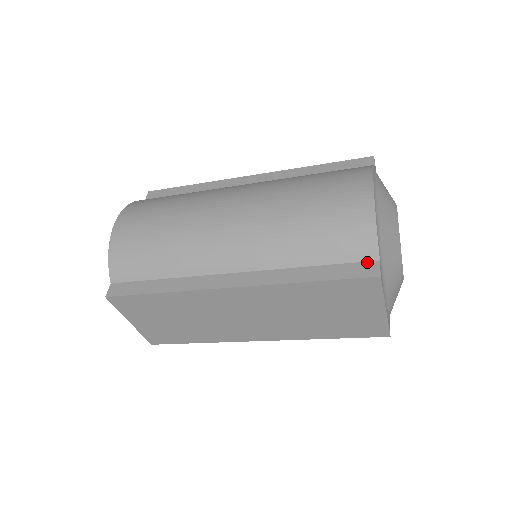
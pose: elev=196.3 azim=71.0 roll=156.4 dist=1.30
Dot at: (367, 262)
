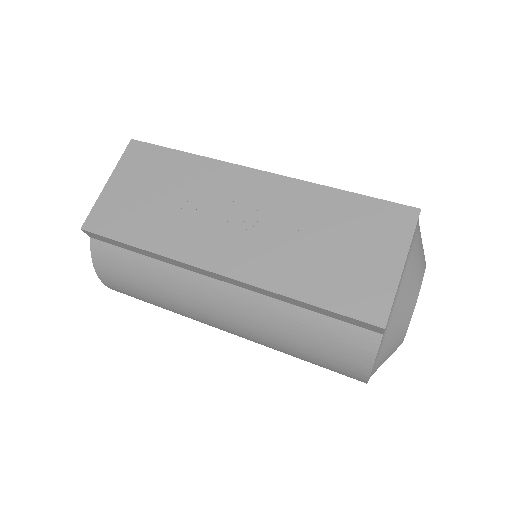
Dot at: occluded
